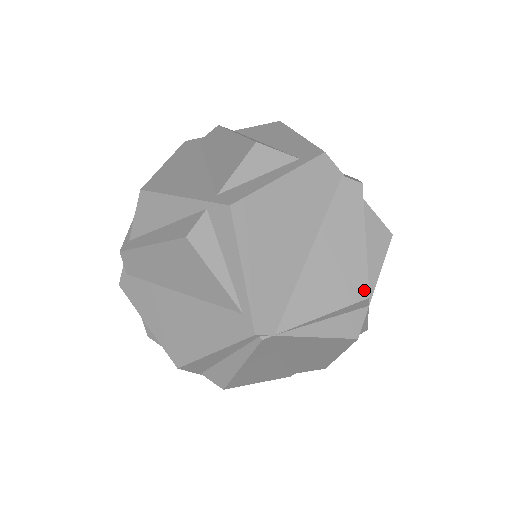
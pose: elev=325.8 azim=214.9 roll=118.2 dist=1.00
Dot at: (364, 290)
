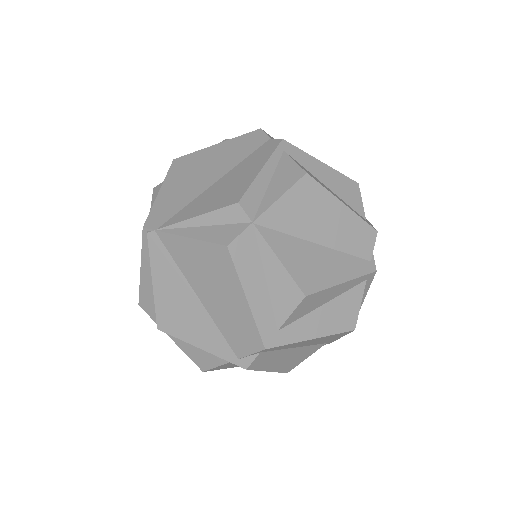
Dot at: (238, 198)
